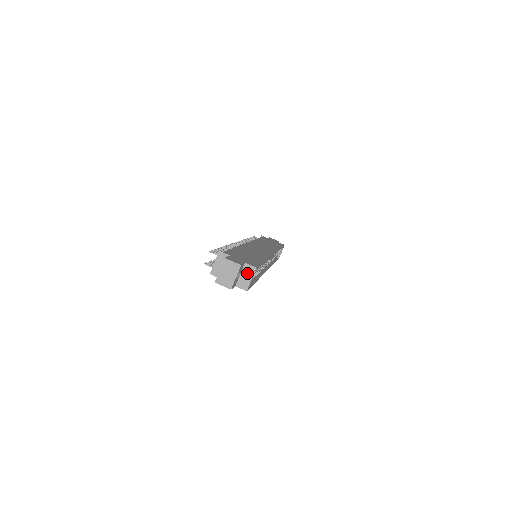
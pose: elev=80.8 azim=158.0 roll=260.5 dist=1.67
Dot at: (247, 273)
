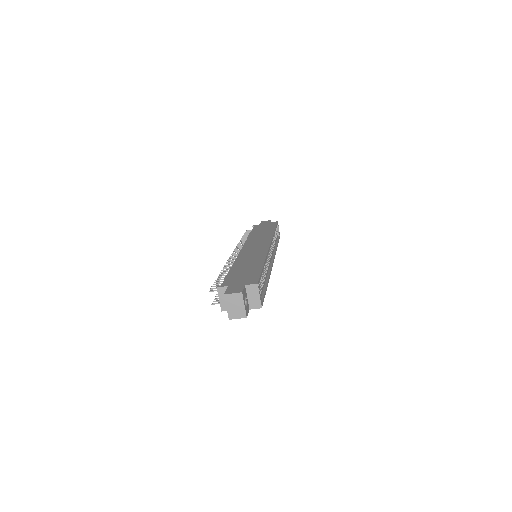
Dot at: (252, 293)
